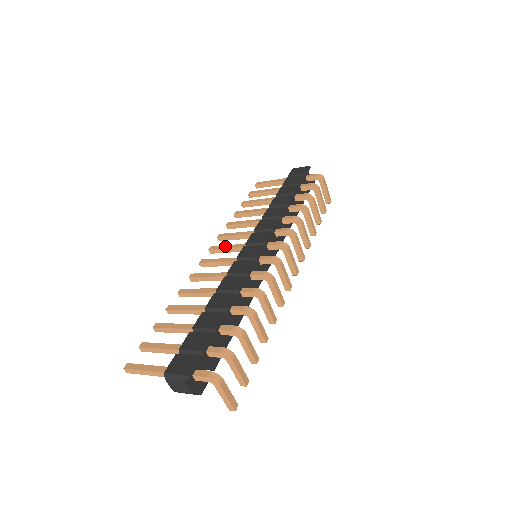
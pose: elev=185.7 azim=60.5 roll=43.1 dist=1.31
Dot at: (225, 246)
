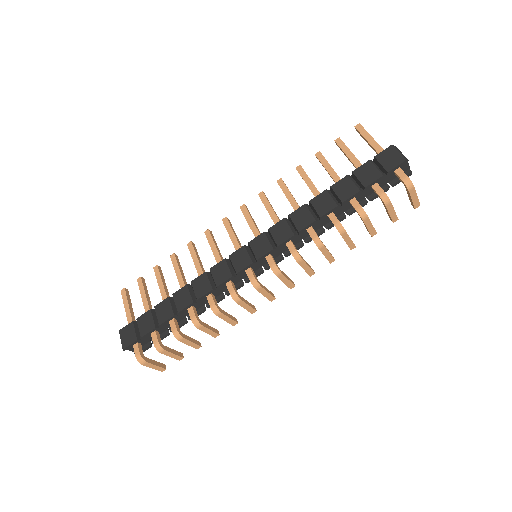
Dot at: (249, 218)
